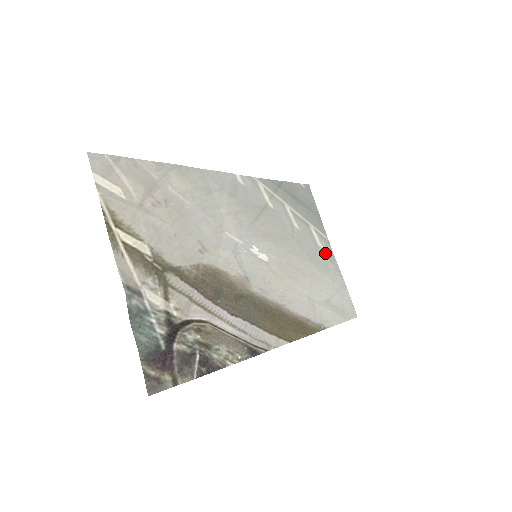
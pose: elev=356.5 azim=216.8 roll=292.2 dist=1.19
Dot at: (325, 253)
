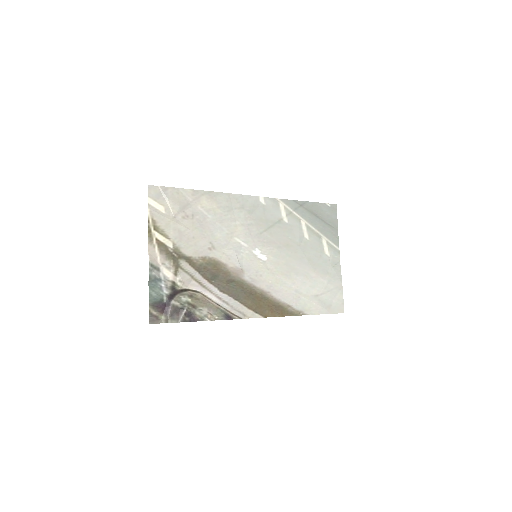
Dot at: (330, 260)
